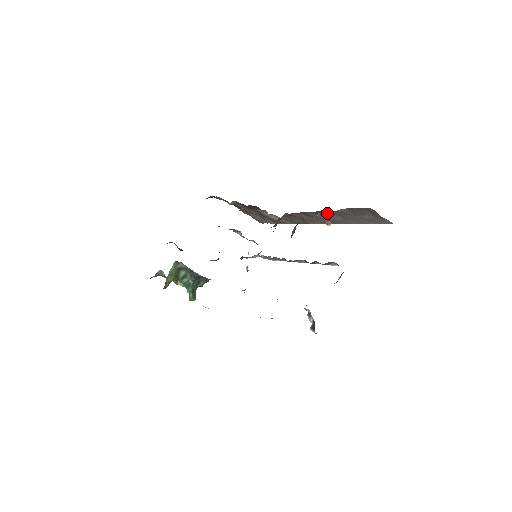
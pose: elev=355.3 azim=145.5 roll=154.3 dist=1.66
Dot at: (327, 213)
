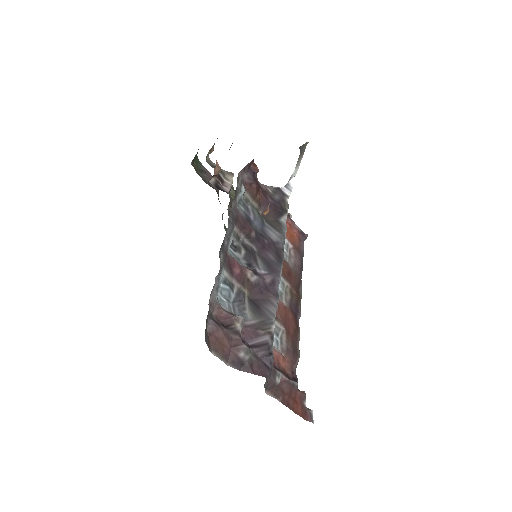
Dot at: occluded
